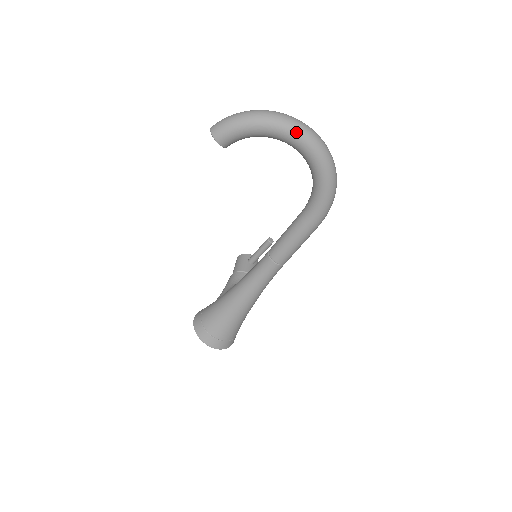
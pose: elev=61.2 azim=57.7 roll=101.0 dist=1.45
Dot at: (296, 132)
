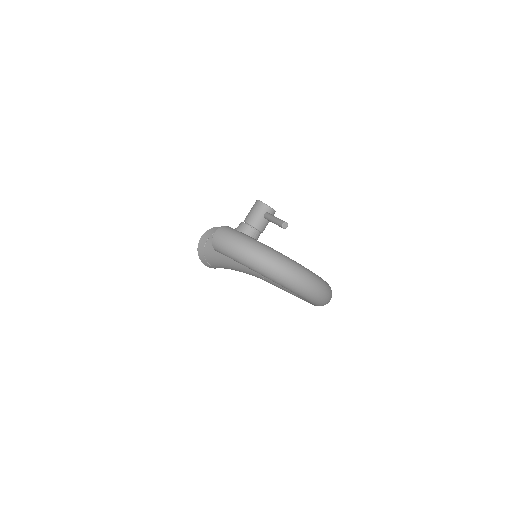
Dot at: (292, 290)
